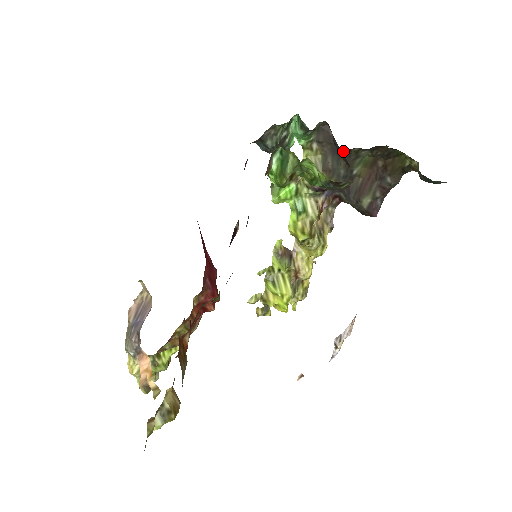
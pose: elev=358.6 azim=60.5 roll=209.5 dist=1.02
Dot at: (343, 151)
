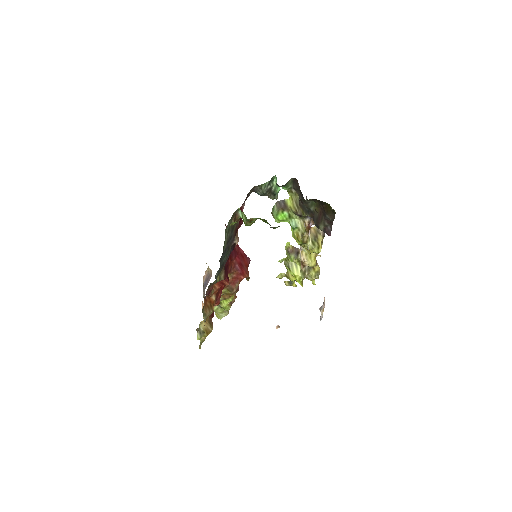
Dot at: occluded
